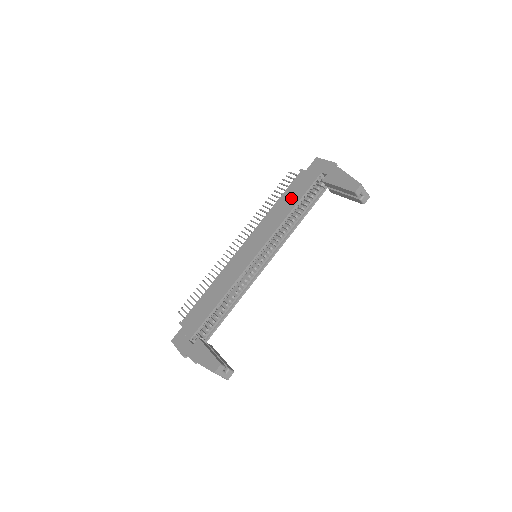
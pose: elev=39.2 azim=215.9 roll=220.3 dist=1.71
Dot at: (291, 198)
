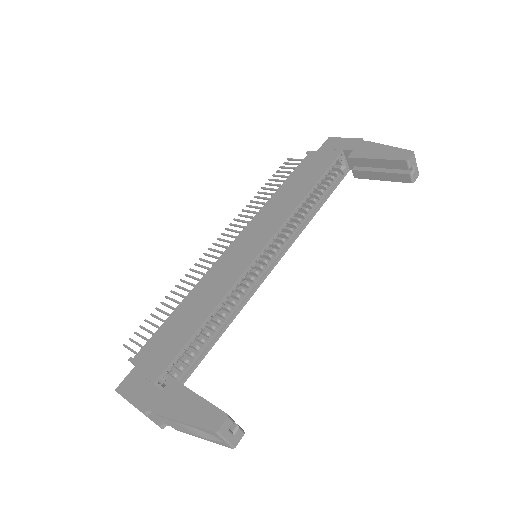
Dot at: (303, 180)
